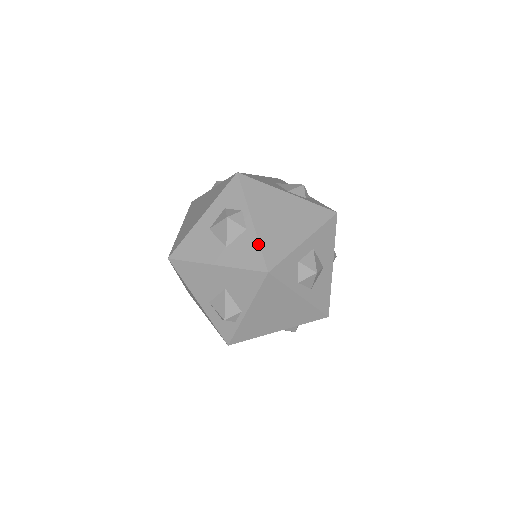
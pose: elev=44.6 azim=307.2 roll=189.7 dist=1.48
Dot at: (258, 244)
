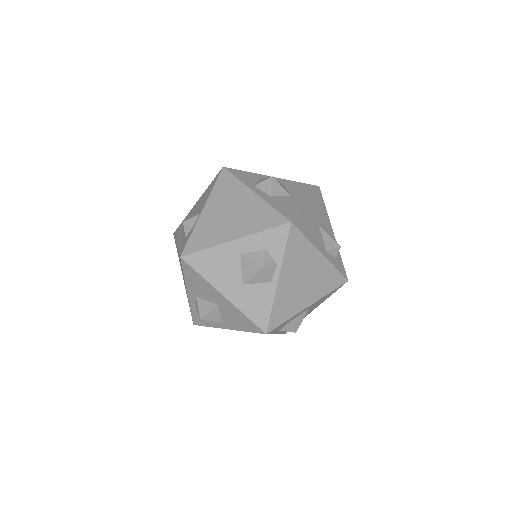
Dot at: occluded
